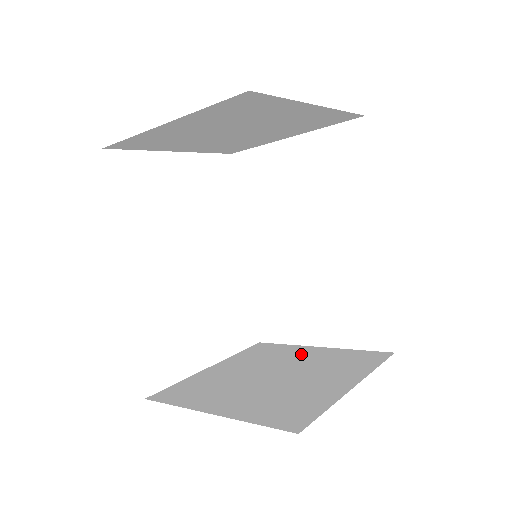
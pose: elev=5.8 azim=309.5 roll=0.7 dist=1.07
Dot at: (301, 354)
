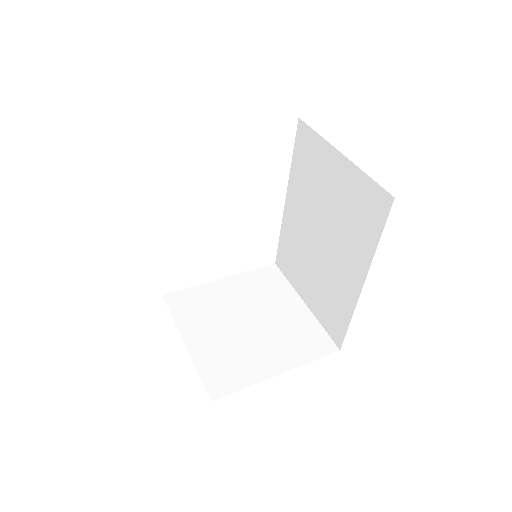
Dot at: (285, 305)
